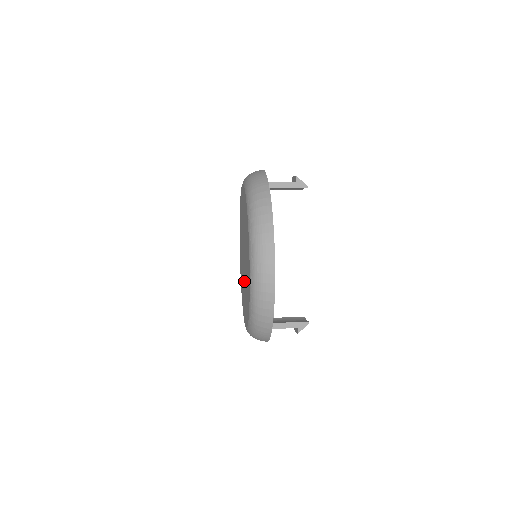
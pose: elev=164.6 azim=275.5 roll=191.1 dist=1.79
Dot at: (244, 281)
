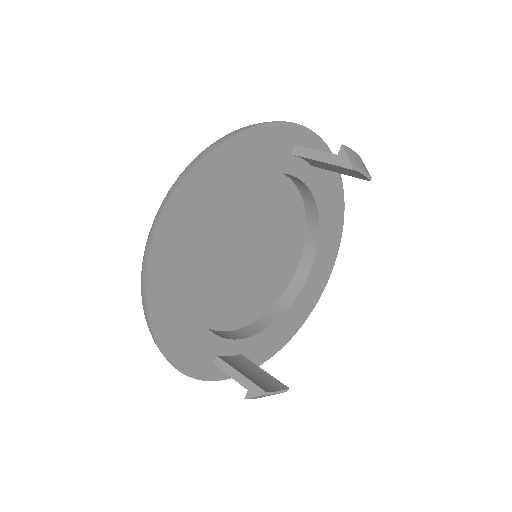
Dot at: occluded
